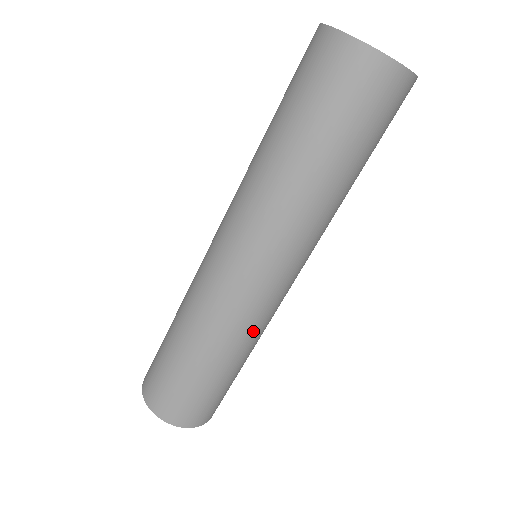
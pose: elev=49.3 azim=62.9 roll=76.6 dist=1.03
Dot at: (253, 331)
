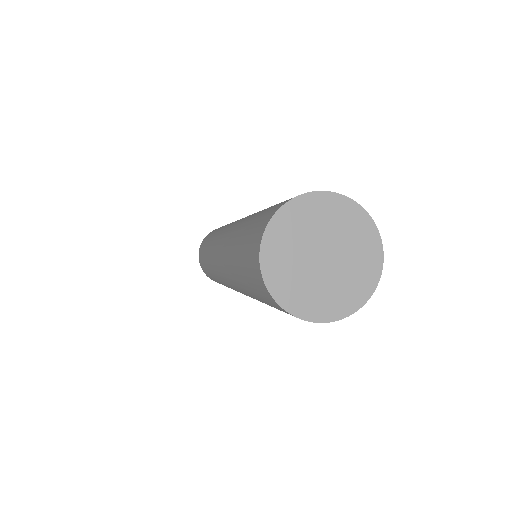
Dot at: occluded
